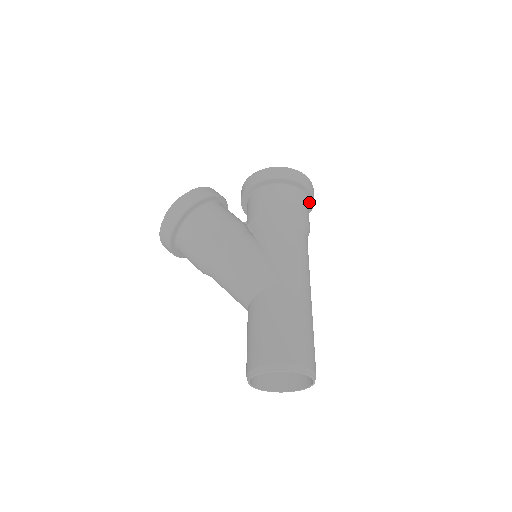
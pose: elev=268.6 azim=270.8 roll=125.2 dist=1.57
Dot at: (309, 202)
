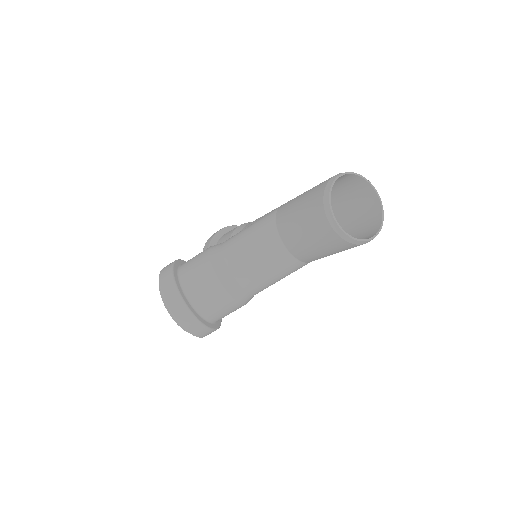
Dot at: occluded
